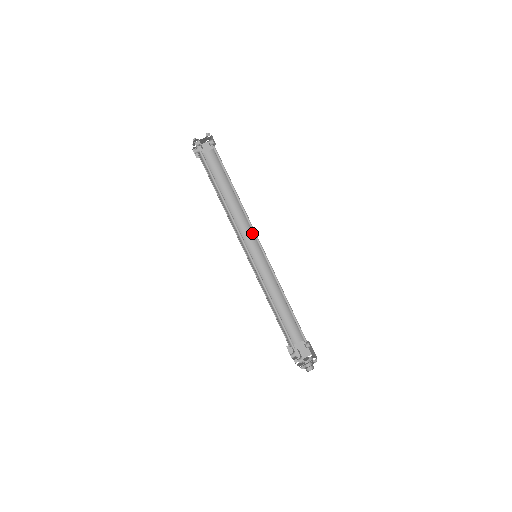
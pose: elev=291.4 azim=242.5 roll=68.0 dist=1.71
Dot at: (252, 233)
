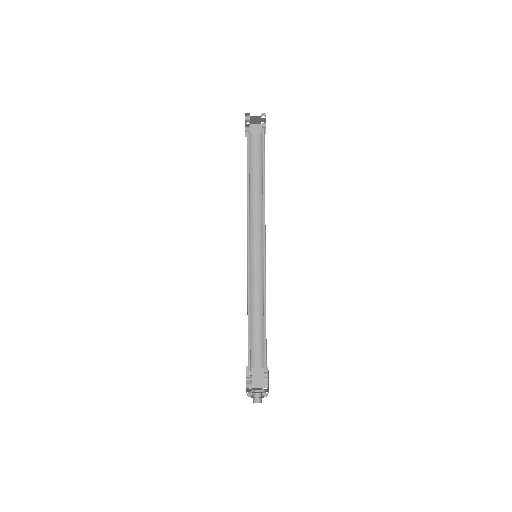
Dot at: occluded
